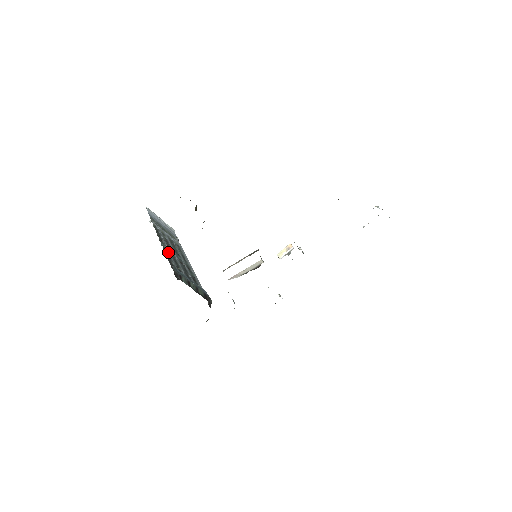
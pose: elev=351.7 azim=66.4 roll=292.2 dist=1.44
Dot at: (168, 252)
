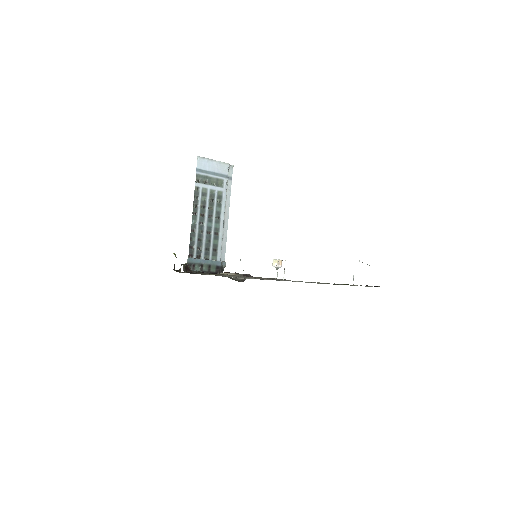
Dot at: (195, 231)
